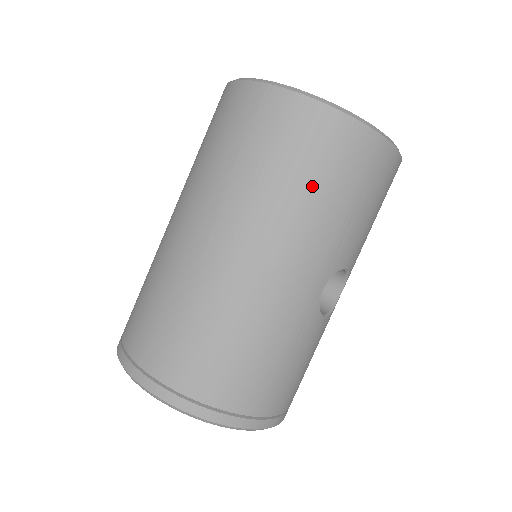
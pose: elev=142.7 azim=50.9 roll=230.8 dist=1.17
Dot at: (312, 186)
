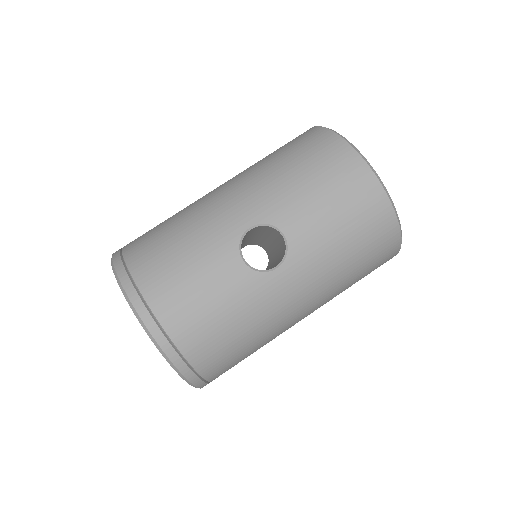
Dot at: (283, 160)
